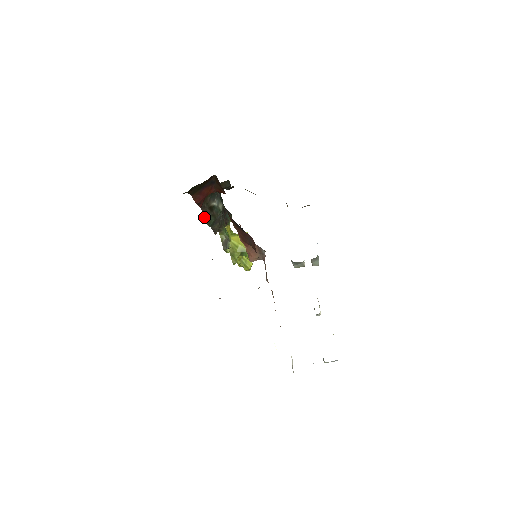
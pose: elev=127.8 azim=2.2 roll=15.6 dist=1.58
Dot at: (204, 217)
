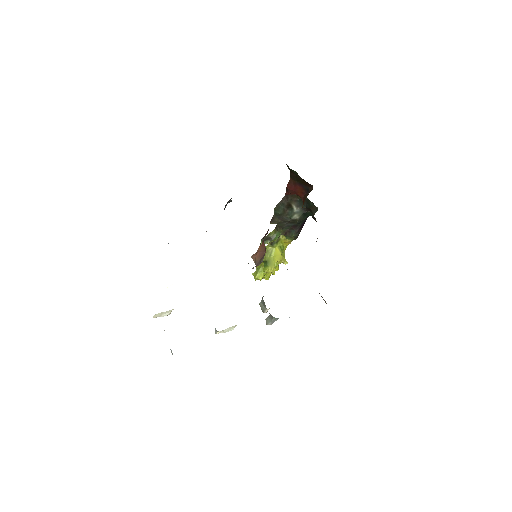
Dot at: (279, 202)
